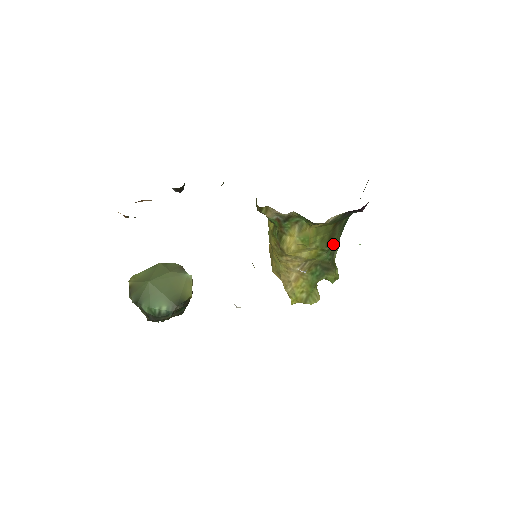
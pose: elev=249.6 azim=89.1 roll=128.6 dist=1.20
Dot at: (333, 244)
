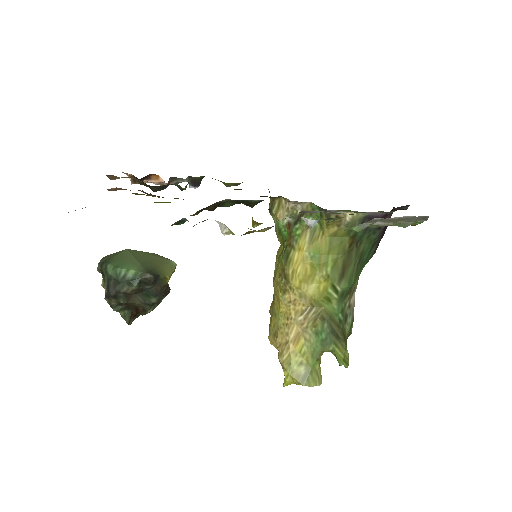
Dot at: (347, 281)
